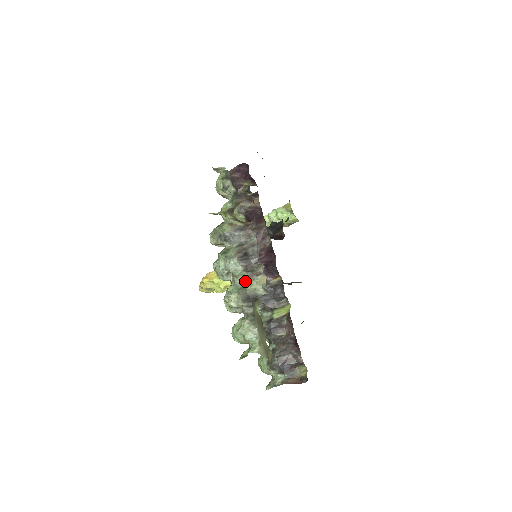
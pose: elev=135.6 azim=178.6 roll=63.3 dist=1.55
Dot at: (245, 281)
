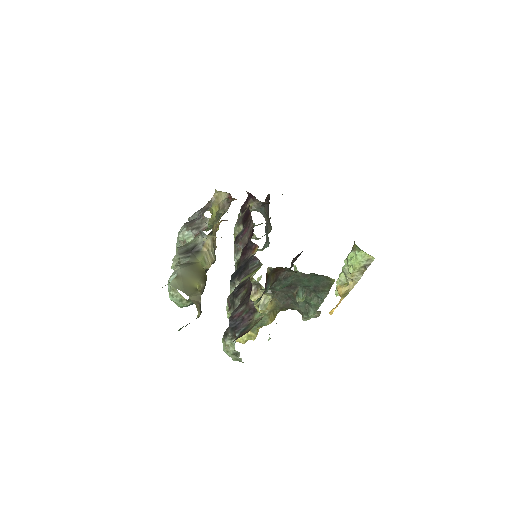
Dot at: (191, 241)
